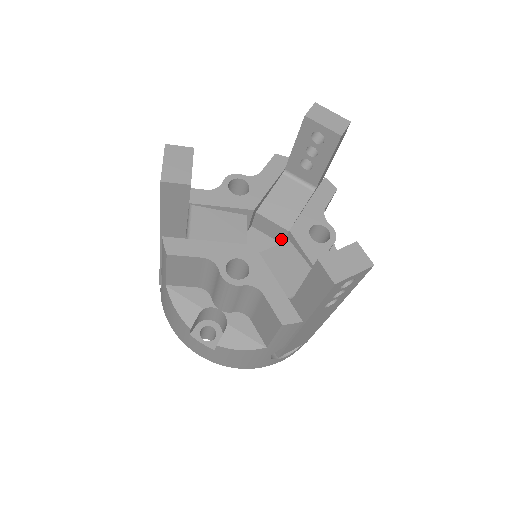
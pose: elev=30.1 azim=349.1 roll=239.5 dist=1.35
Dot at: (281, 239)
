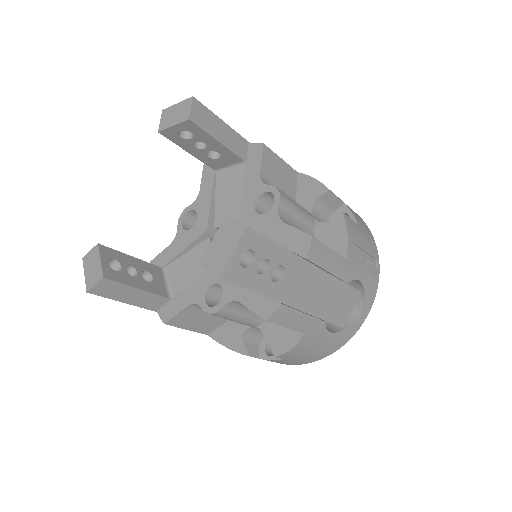
Dot at: occluded
